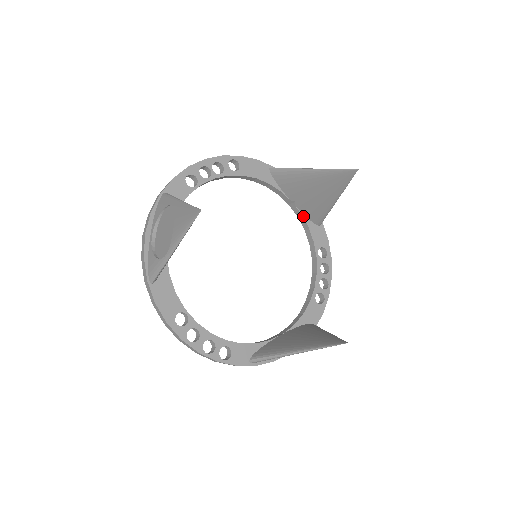
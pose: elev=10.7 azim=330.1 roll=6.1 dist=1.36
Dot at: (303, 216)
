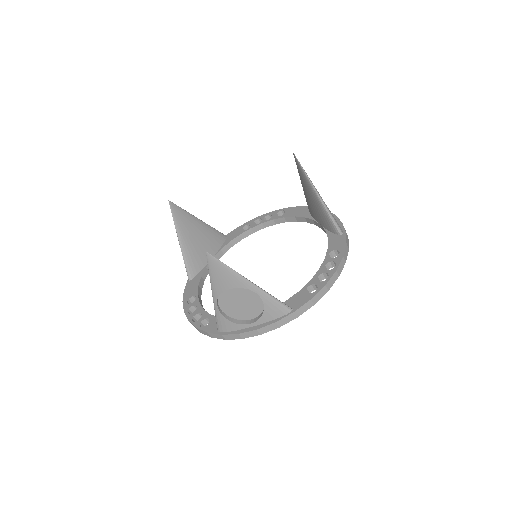
Dot at: (326, 231)
